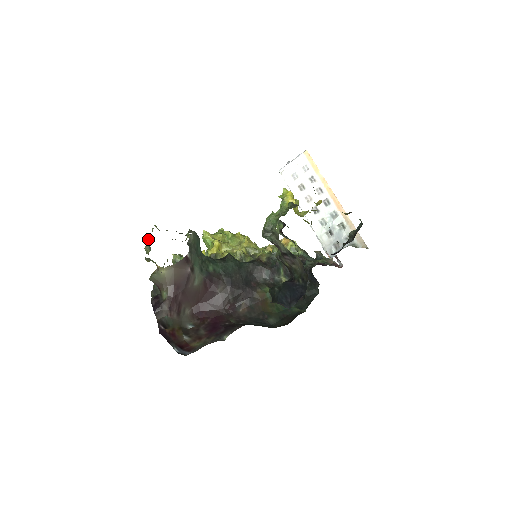
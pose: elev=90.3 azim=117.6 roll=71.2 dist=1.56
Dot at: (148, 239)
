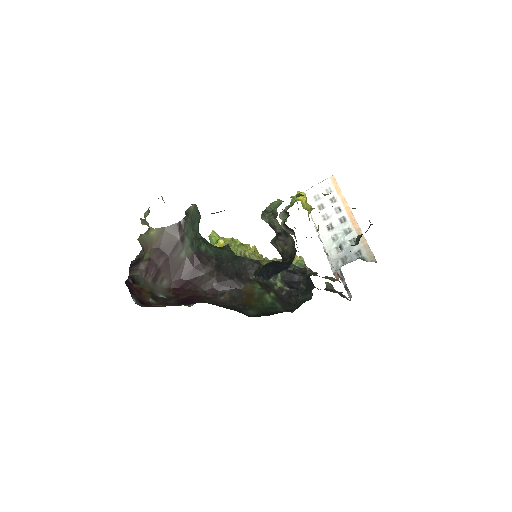
Dot at: occluded
